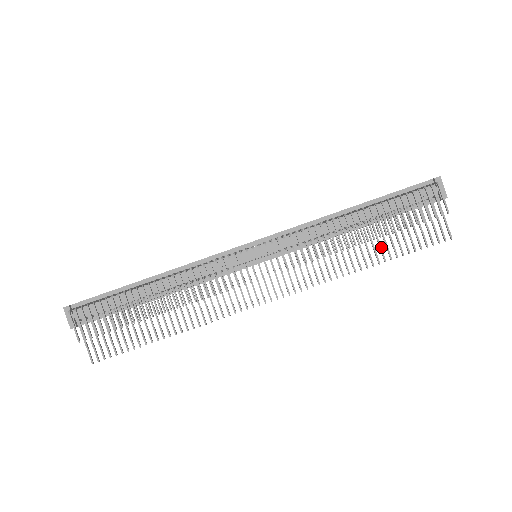
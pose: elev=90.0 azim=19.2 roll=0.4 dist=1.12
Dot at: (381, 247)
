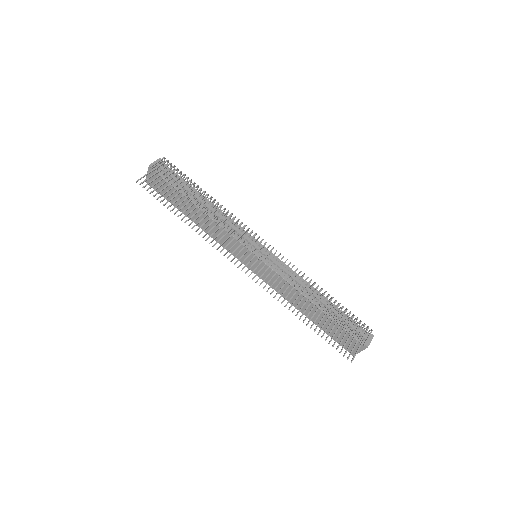
Dot at: occluded
